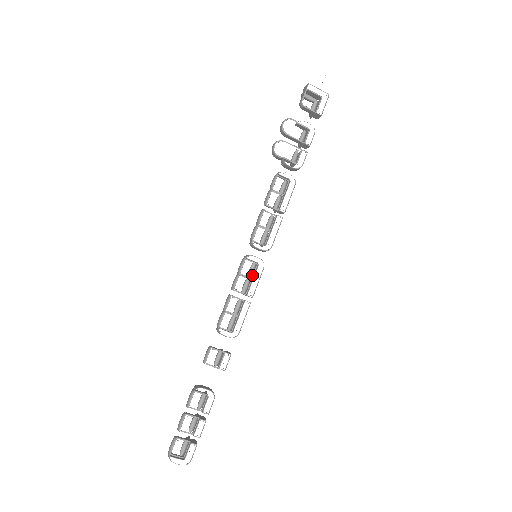
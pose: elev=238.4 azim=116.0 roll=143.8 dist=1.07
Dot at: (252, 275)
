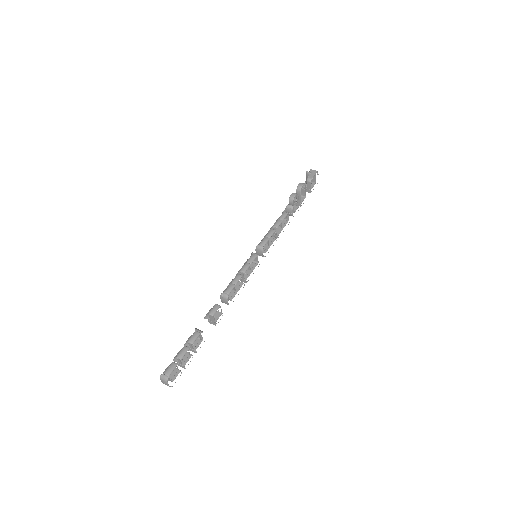
Dot at: occluded
